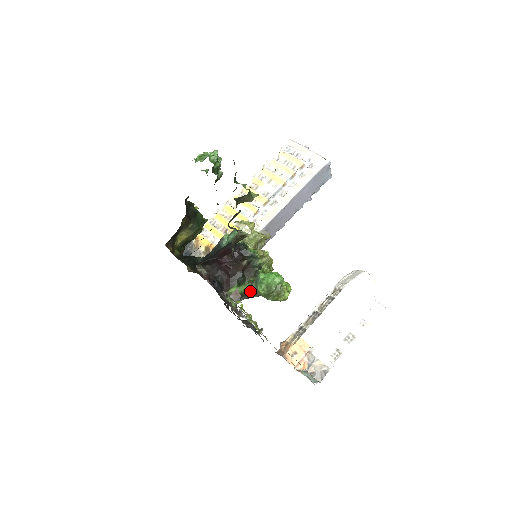
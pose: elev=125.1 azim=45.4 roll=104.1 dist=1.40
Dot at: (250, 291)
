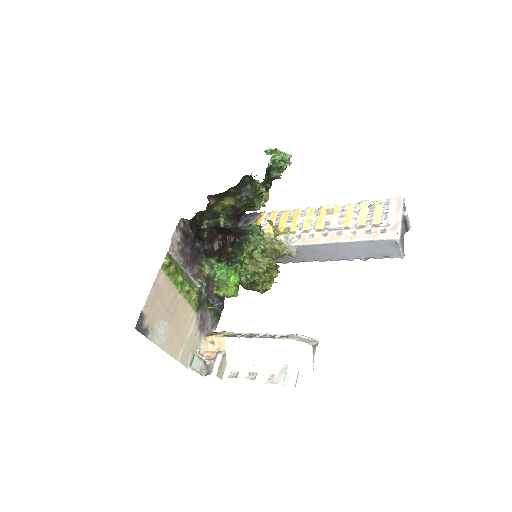
Dot at: occluded
